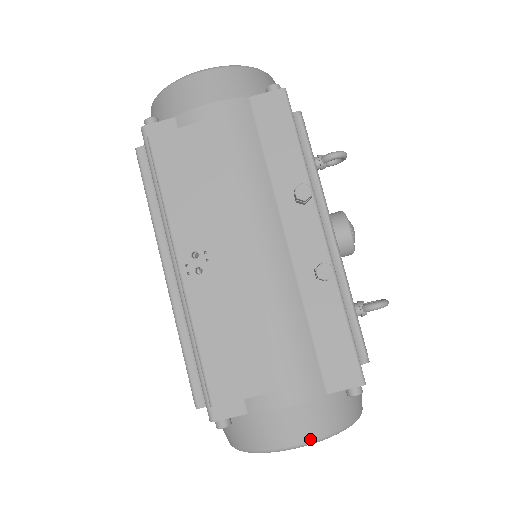
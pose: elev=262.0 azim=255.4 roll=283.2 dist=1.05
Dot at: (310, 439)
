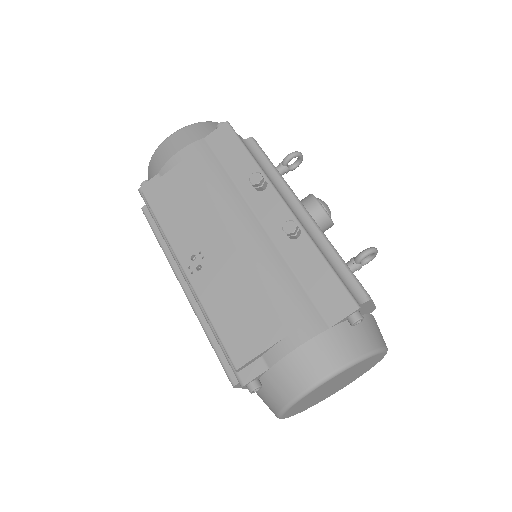
Dot at: (328, 372)
